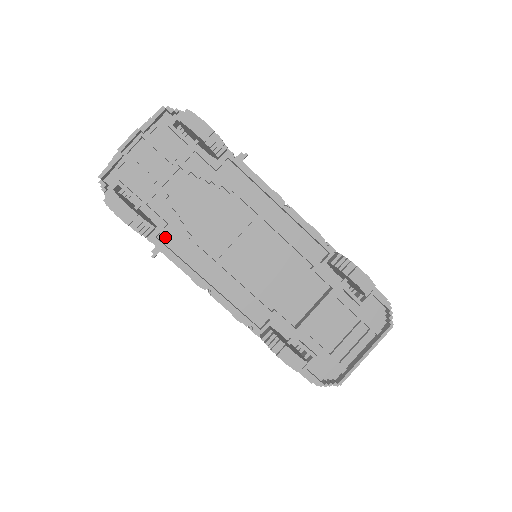
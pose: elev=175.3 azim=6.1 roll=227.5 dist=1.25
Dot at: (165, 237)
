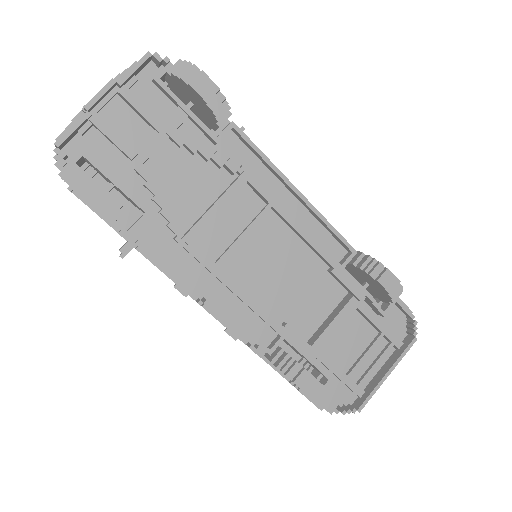
Dot at: (147, 230)
